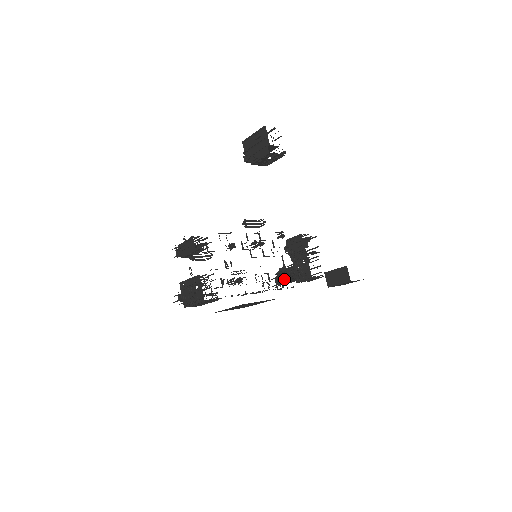
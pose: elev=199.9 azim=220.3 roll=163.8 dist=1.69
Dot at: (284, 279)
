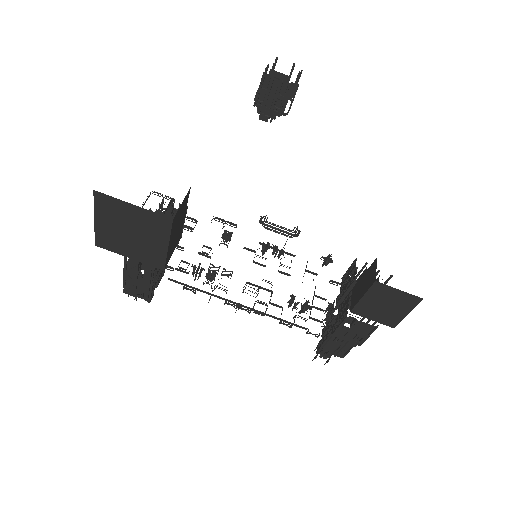
Dot at: (325, 339)
